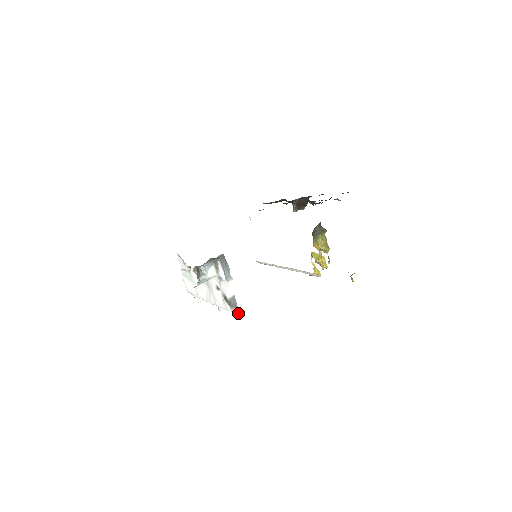
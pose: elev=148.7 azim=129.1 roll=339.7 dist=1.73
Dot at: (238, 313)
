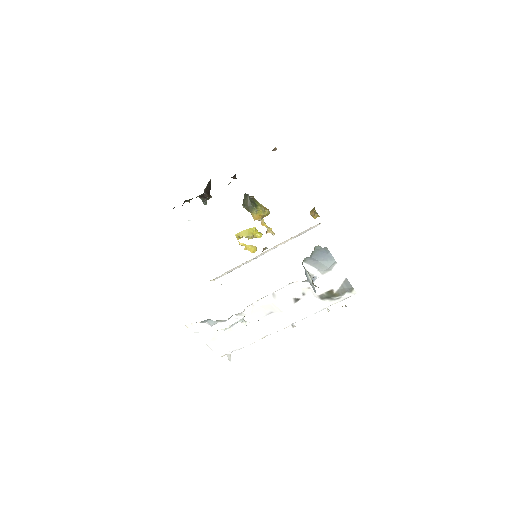
Dot at: (349, 295)
